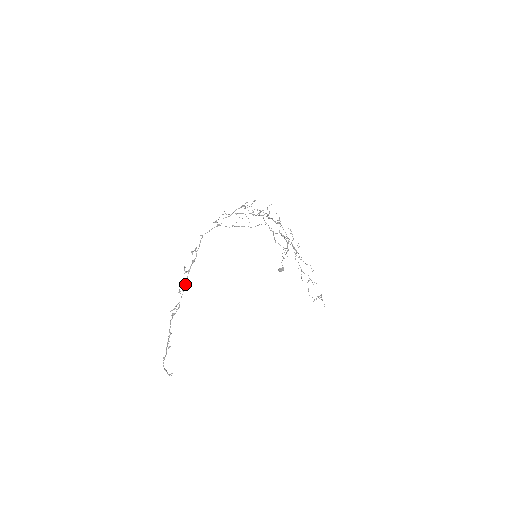
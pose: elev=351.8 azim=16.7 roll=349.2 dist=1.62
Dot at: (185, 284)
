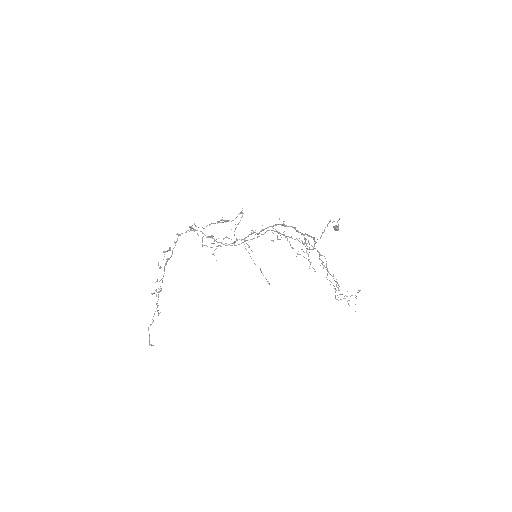
Dot at: (163, 276)
